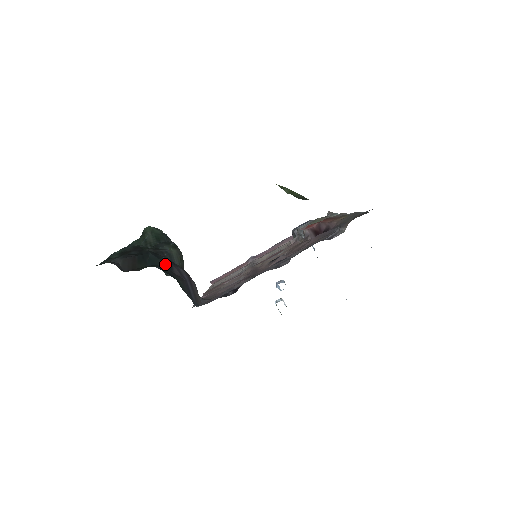
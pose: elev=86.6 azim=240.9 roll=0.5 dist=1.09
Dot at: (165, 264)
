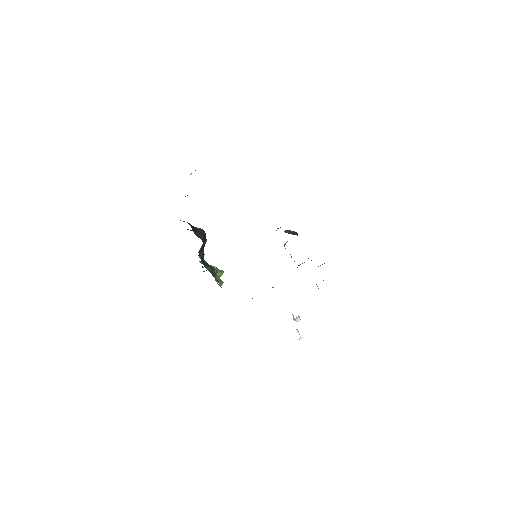
Dot at: (190, 224)
